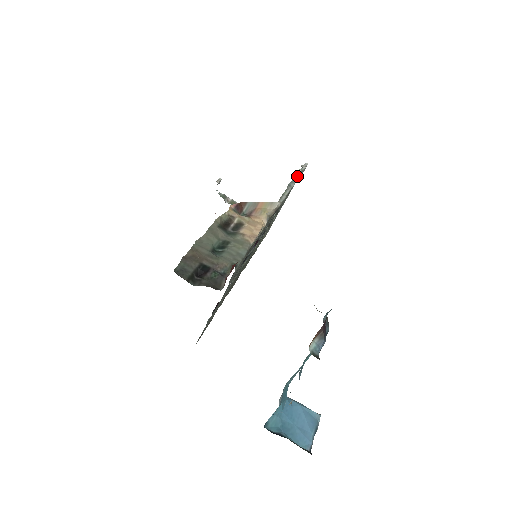
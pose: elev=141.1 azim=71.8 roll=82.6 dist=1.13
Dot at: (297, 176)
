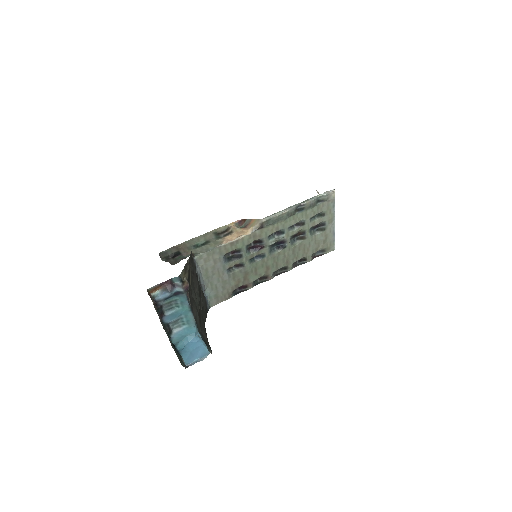
Dot at: (308, 200)
